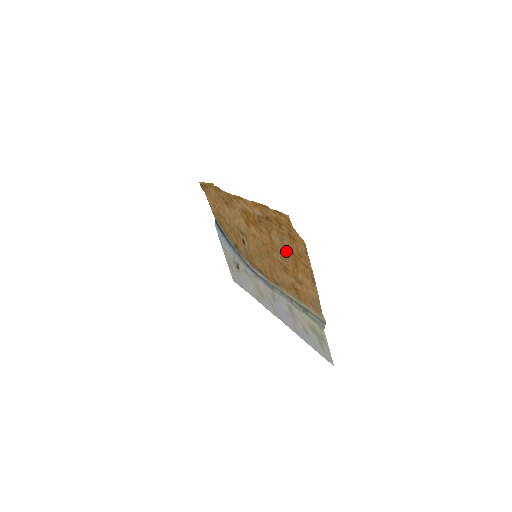
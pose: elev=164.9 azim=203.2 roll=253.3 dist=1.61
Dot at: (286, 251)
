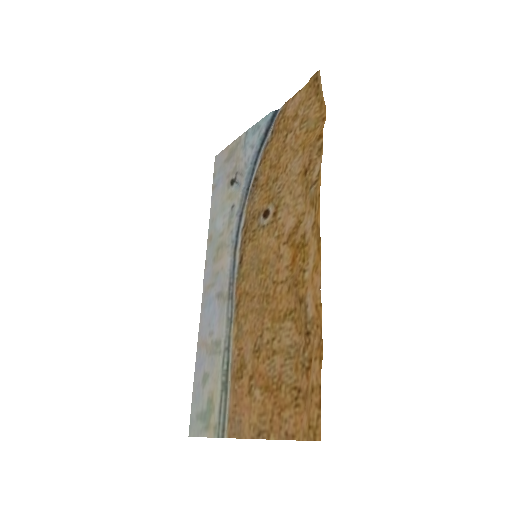
Dot at: (278, 364)
